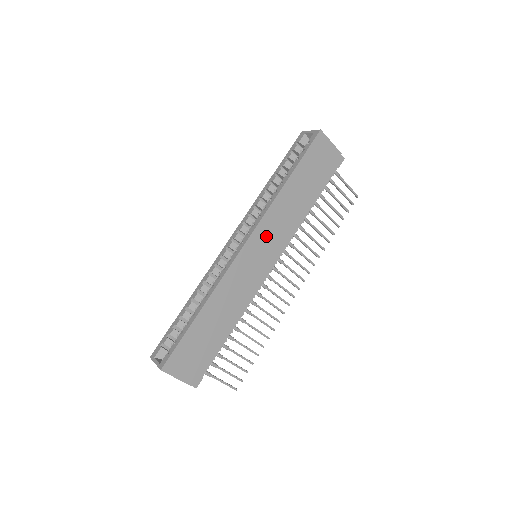
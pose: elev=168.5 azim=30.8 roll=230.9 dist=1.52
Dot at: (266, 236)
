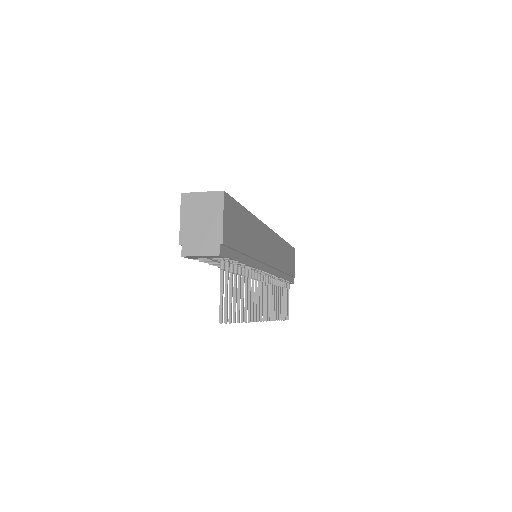
Dot at: (274, 247)
